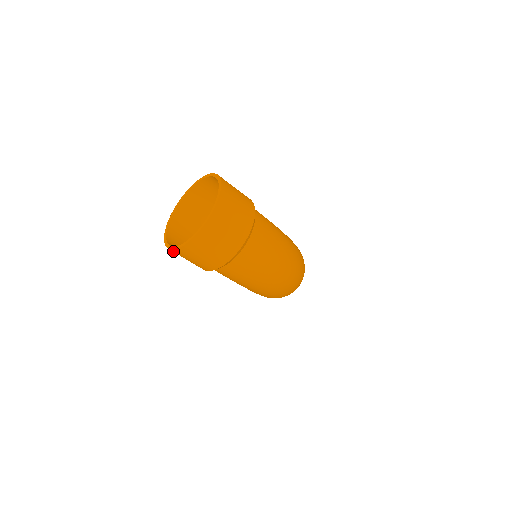
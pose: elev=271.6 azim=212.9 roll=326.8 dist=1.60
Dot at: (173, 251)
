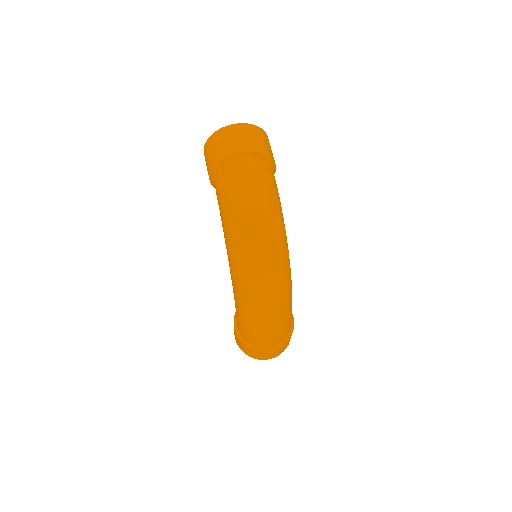
Dot at: (204, 150)
